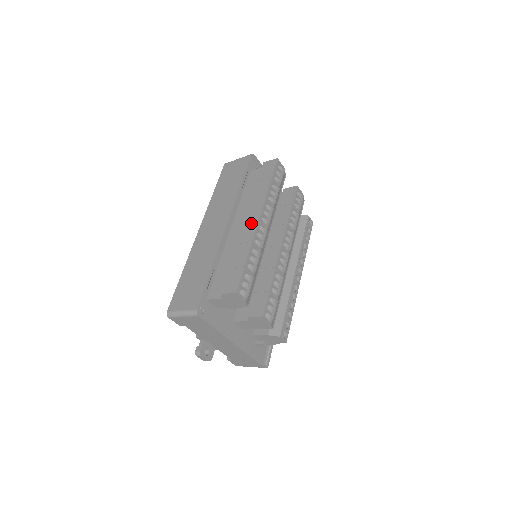
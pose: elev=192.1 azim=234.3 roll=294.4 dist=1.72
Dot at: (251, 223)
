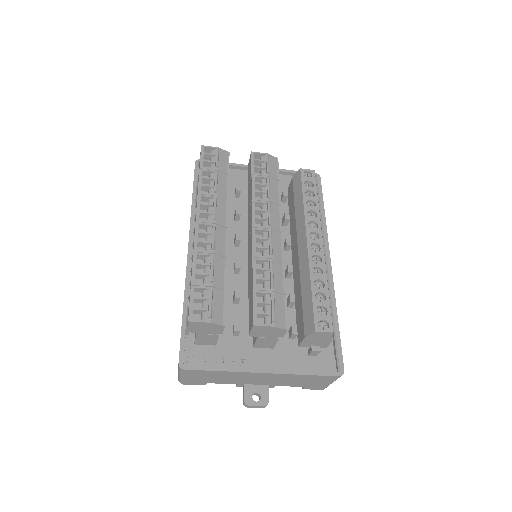
Dot at: (194, 232)
